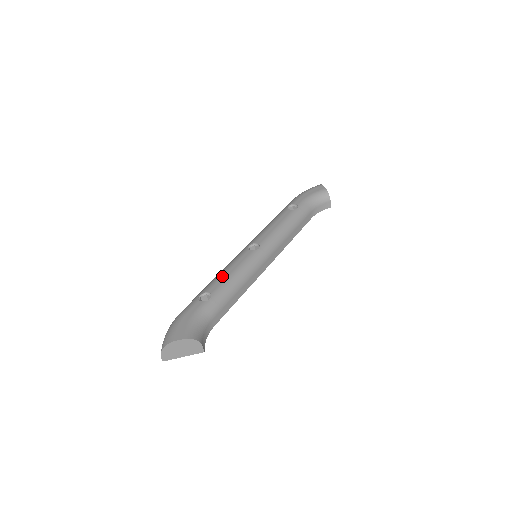
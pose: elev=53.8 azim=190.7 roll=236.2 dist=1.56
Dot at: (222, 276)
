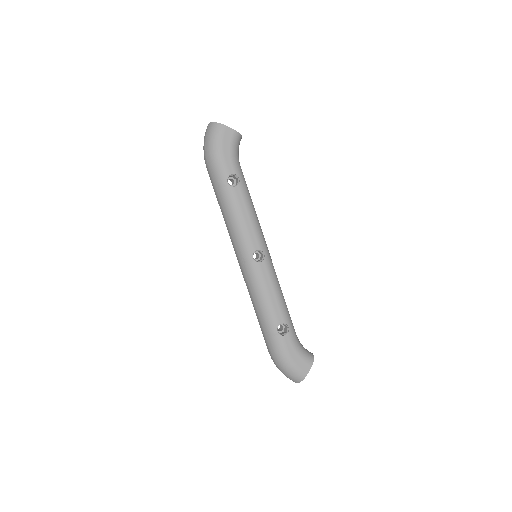
Dot at: (273, 304)
